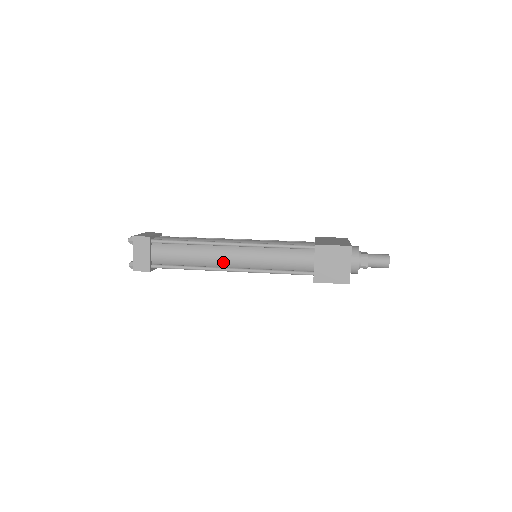
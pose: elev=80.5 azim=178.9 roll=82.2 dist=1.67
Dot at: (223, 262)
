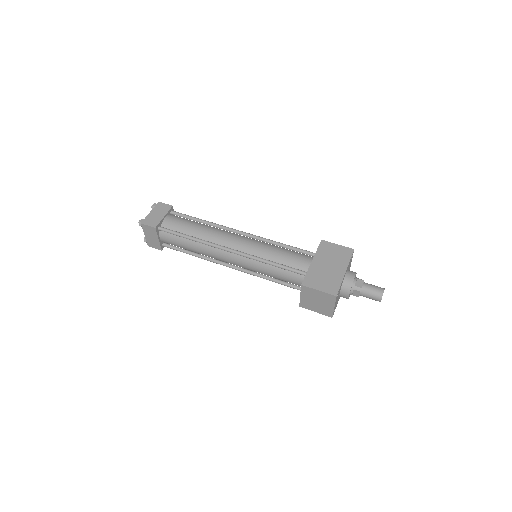
Dot at: (223, 261)
